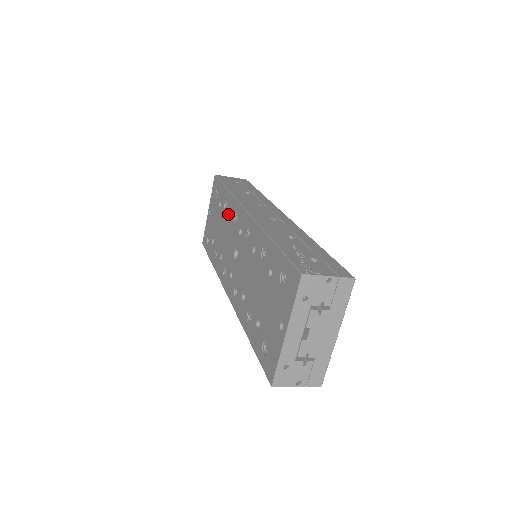
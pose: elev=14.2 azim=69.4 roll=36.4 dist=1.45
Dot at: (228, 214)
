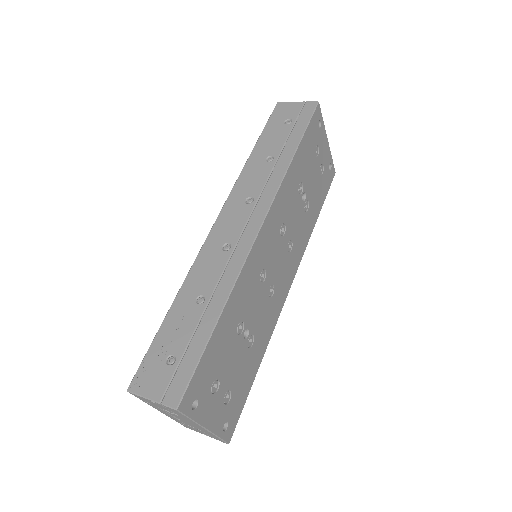
Dot at: occluded
